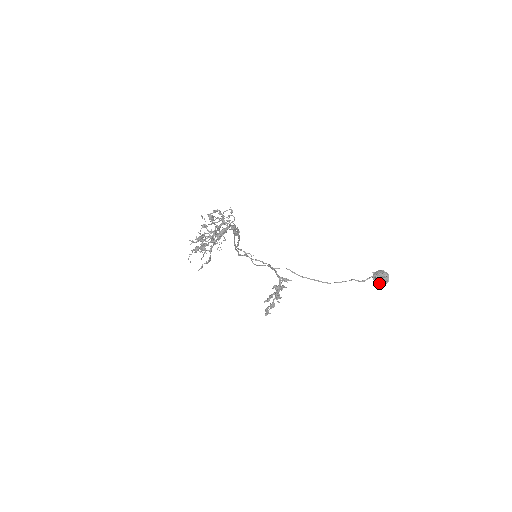
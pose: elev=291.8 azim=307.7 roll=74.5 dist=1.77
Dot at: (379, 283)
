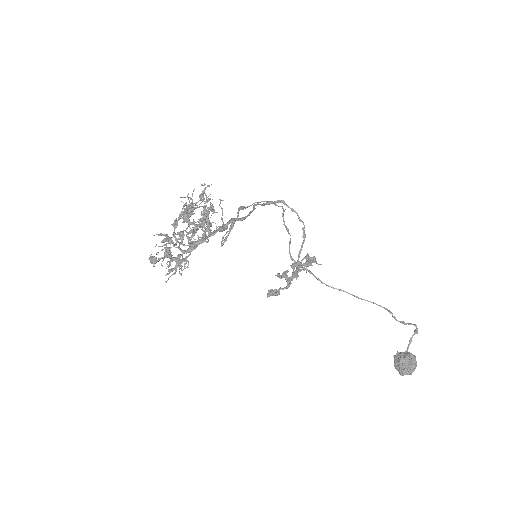
Dot at: occluded
